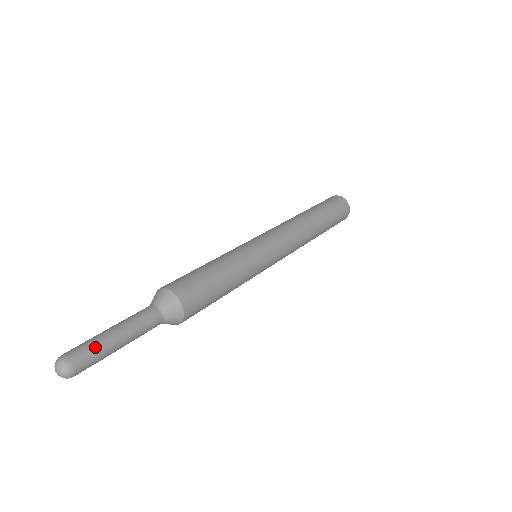
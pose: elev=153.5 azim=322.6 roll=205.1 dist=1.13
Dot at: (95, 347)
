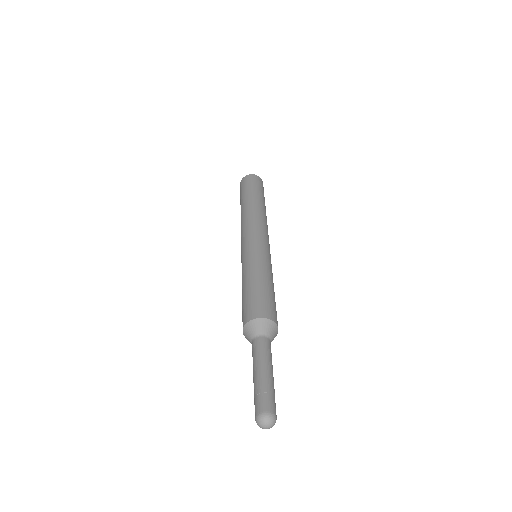
Dot at: (268, 391)
